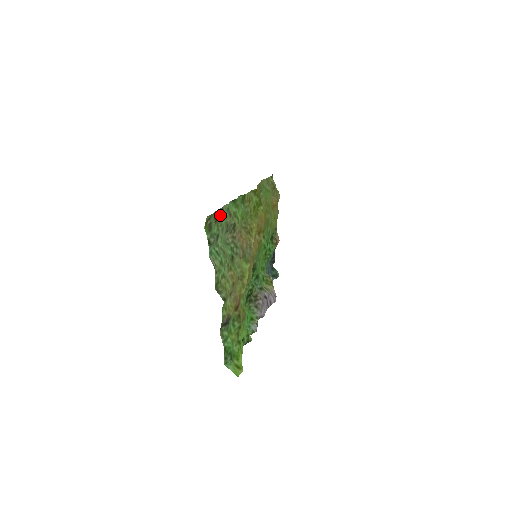
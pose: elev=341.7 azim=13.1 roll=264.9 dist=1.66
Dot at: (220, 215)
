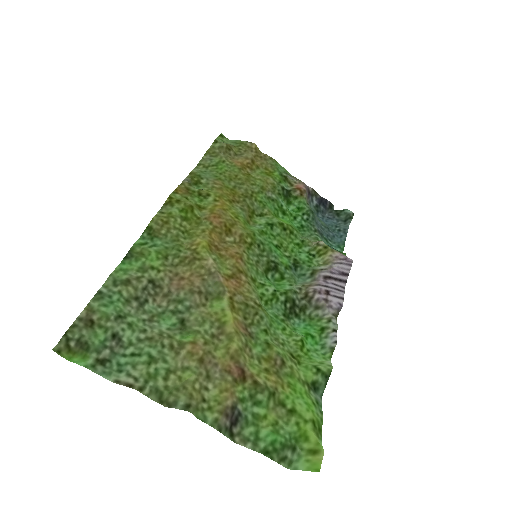
Dot at: (97, 308)
